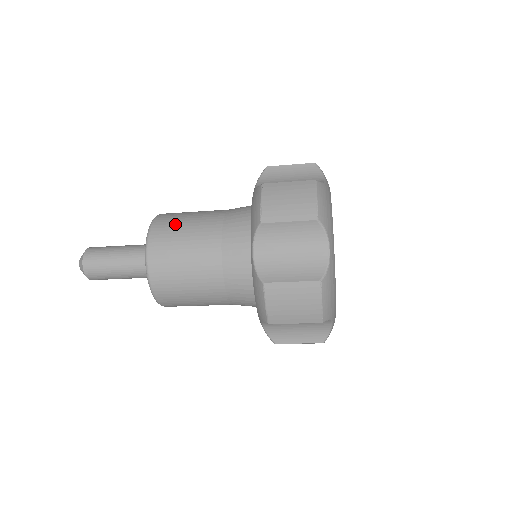
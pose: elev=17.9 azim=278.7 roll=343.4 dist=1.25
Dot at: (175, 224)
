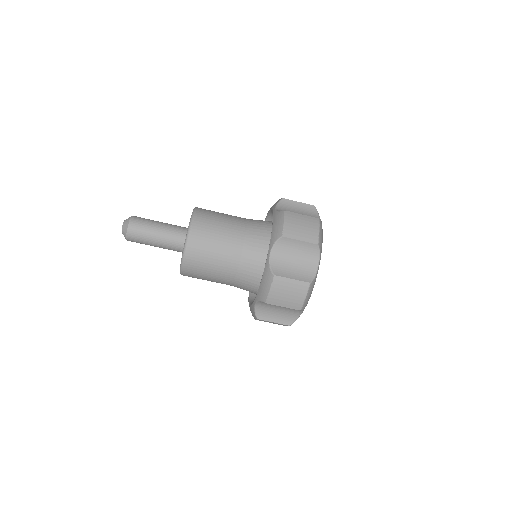
Dot at: occluded
